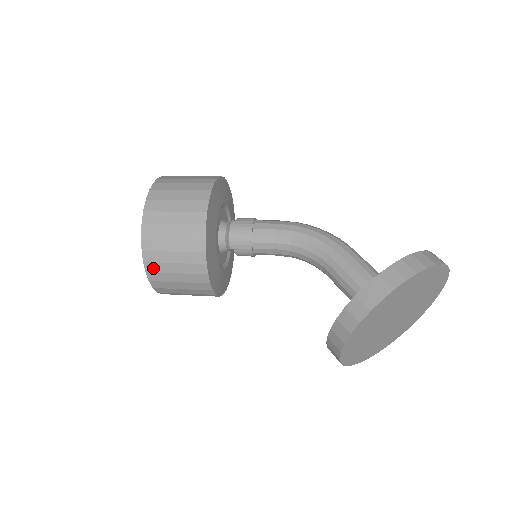
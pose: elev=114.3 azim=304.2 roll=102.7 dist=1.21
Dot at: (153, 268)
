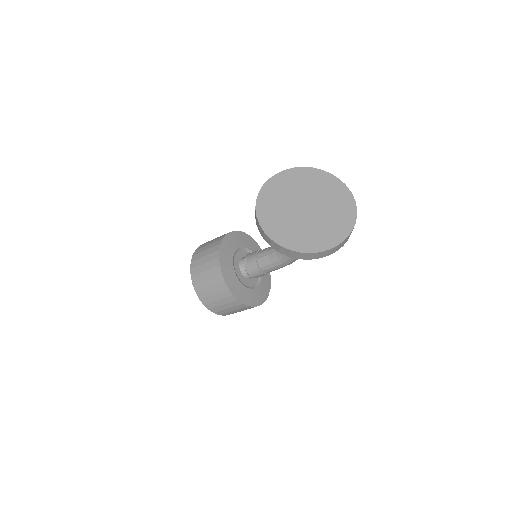
Dot at: (197, 252)
